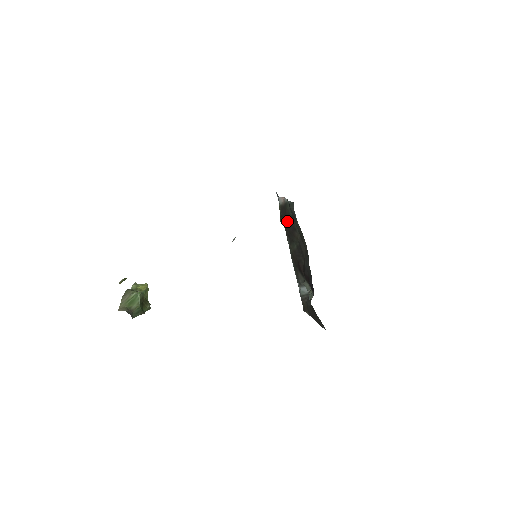
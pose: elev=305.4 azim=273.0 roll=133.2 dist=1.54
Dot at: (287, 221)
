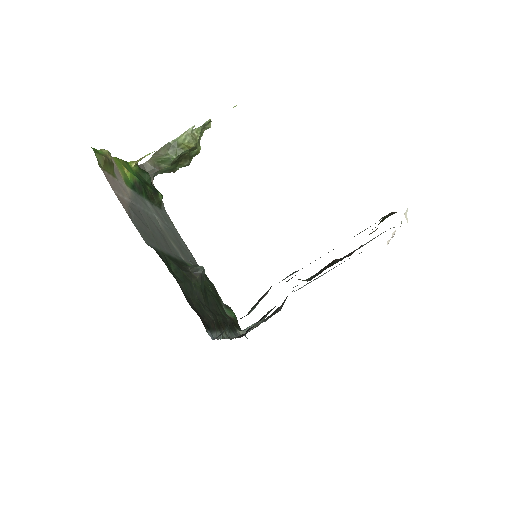
Dot at: occluded
